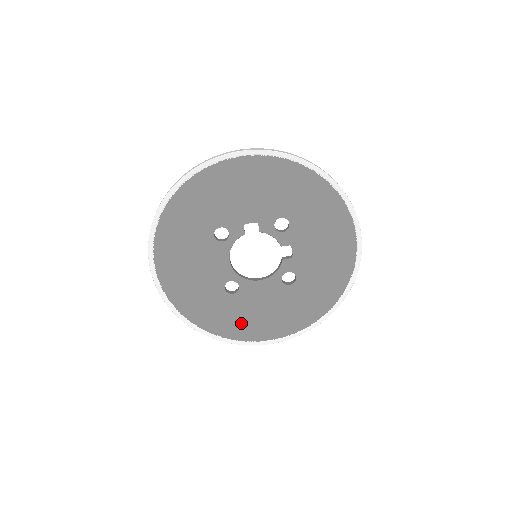
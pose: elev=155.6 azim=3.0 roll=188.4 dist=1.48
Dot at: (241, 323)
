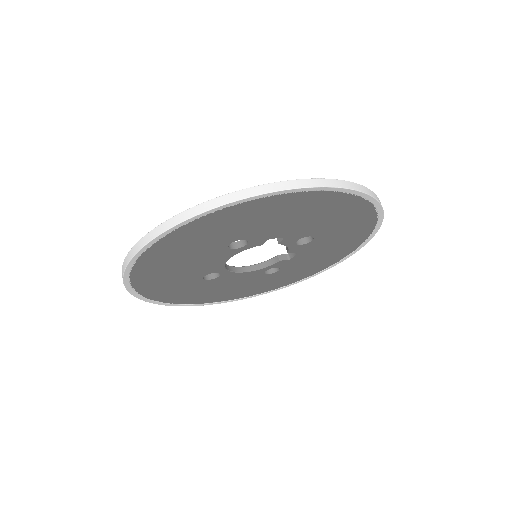
Dot at: (198, 295)
